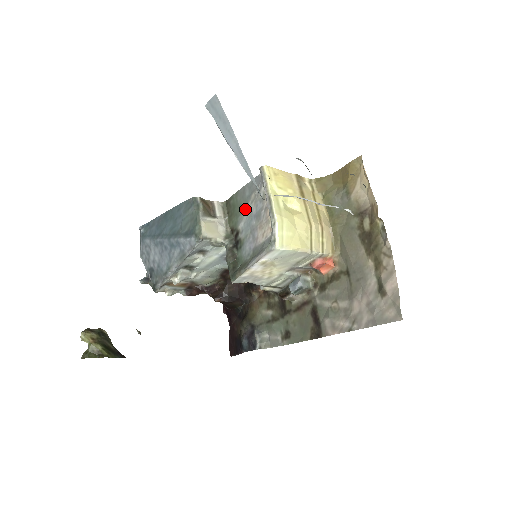
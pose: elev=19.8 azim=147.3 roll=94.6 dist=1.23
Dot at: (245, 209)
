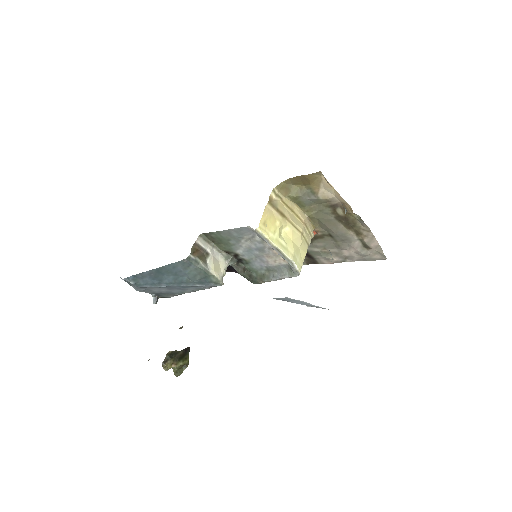
Dot at: (239, 244)
